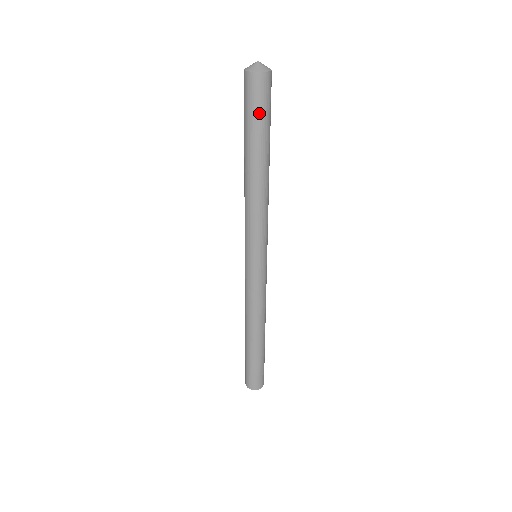
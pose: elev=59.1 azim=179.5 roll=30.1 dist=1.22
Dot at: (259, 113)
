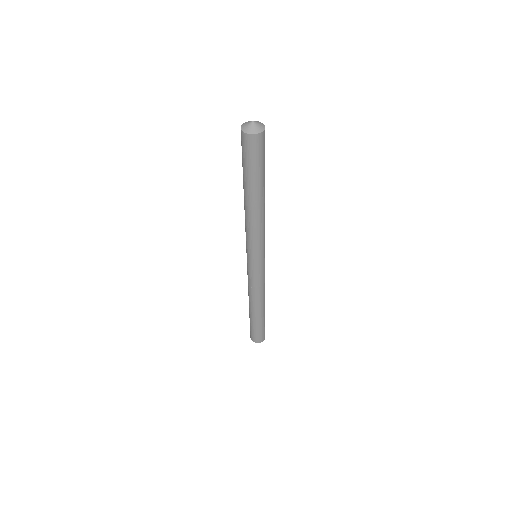
Dot at: (255, 163)
